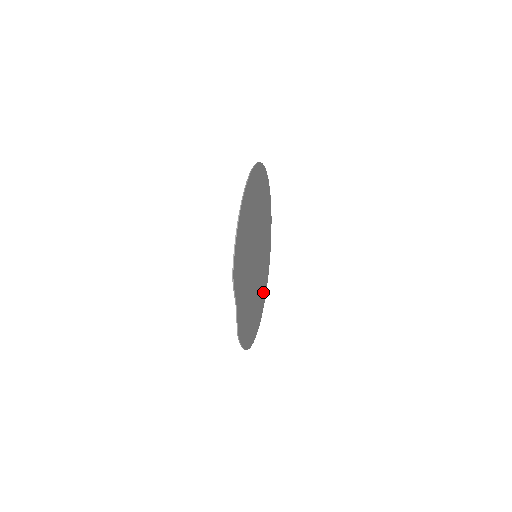
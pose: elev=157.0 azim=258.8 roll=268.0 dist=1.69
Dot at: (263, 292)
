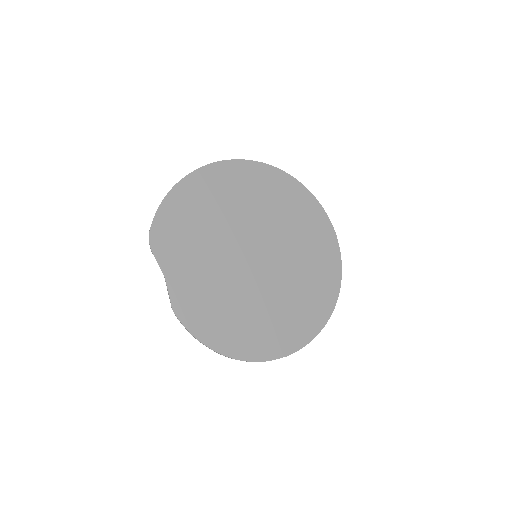
Dot at: (307, 317)
